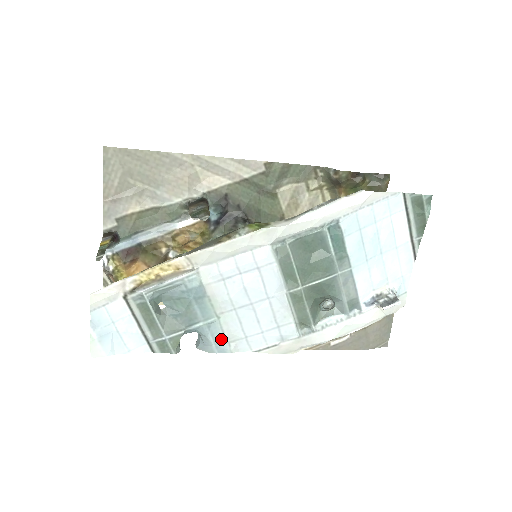
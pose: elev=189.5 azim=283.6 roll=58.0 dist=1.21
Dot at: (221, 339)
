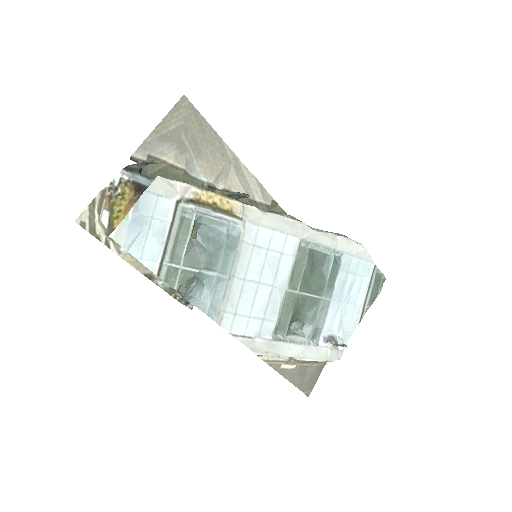
Dot at: (218, 301)
